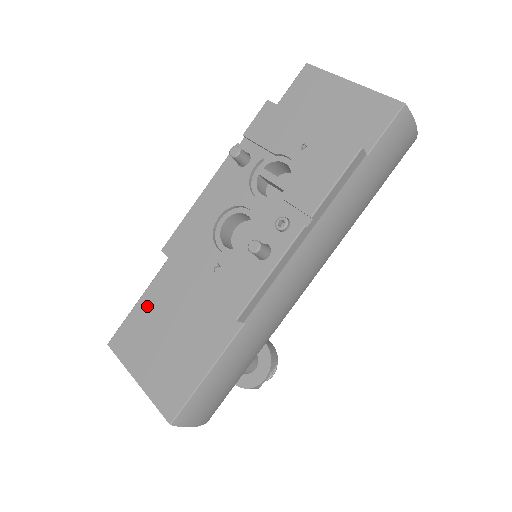
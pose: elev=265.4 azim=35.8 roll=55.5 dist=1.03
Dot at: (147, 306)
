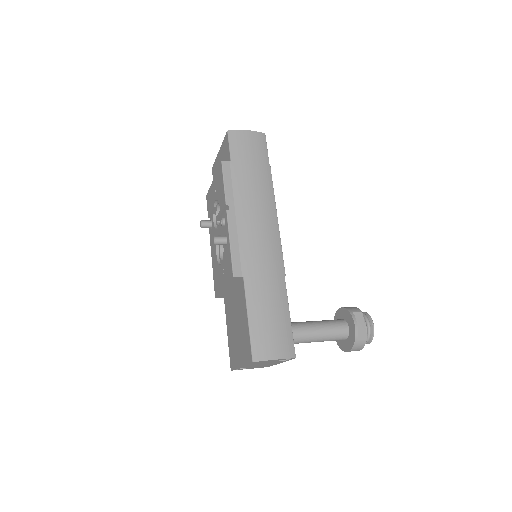
Dot at: (229, 330)
